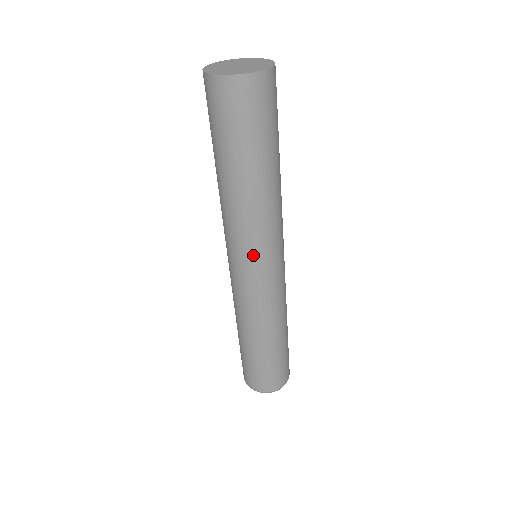
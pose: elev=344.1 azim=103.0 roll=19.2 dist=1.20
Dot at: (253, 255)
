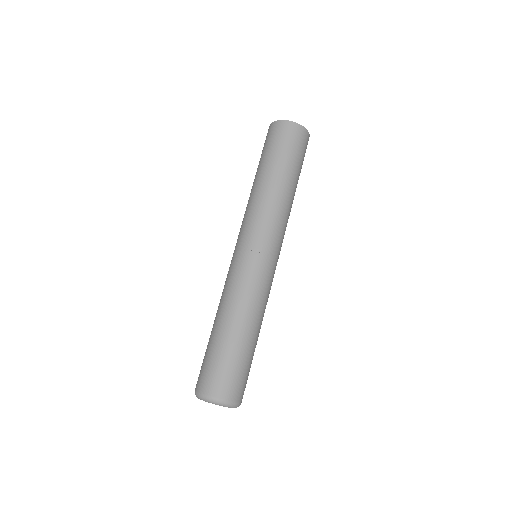
Dot at: (255, 233)
